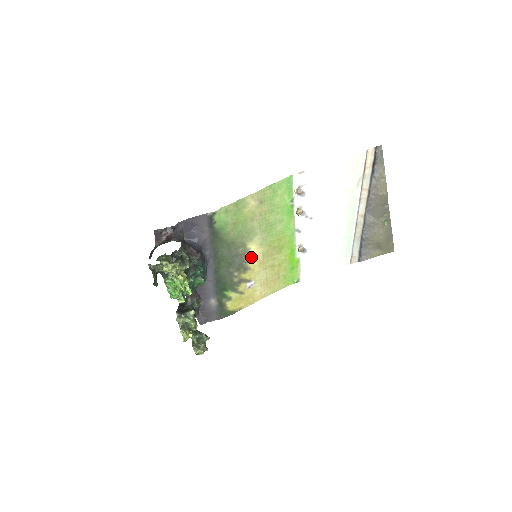
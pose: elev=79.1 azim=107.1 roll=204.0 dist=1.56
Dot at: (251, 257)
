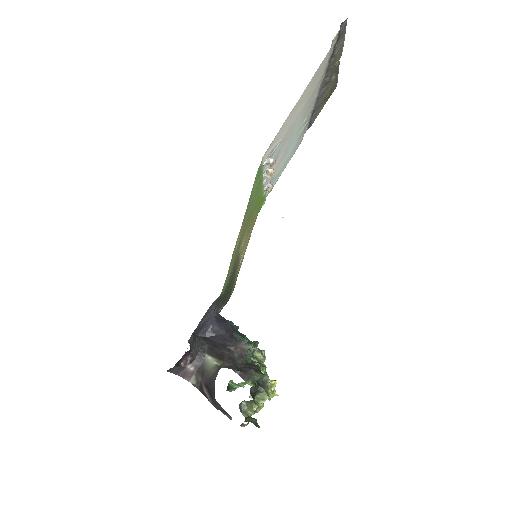
Dot at: (239, 252)
